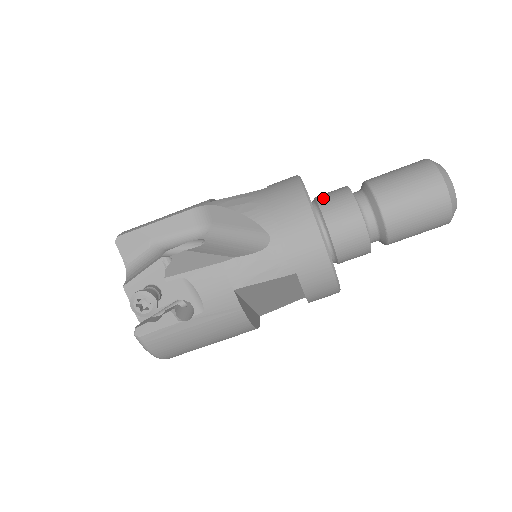
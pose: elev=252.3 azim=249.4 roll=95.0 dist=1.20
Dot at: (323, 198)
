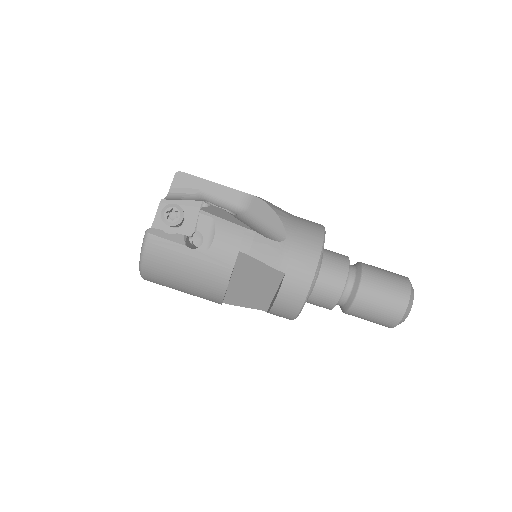
Dot at: (328, 250)
